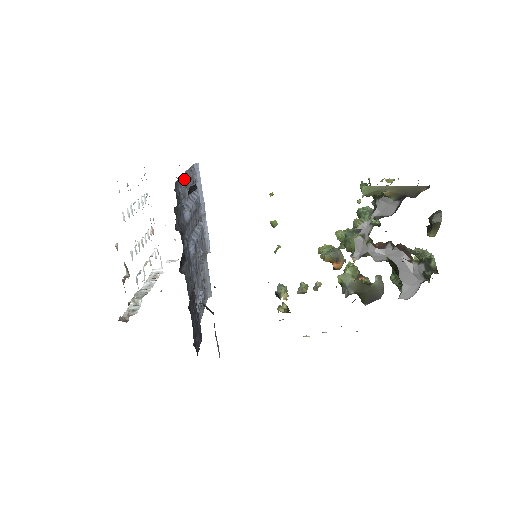
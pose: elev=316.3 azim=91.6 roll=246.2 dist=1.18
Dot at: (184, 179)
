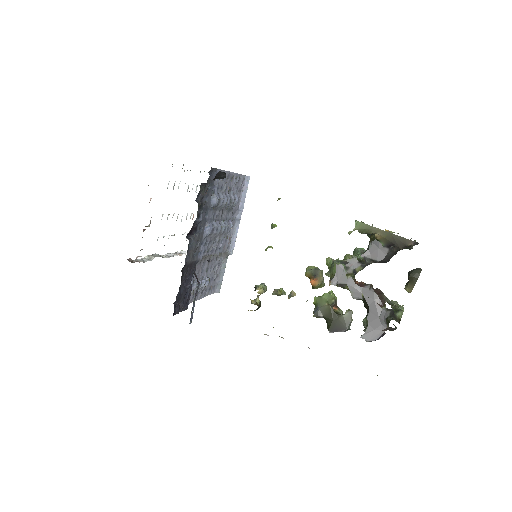
Dot at: (226, 176)
